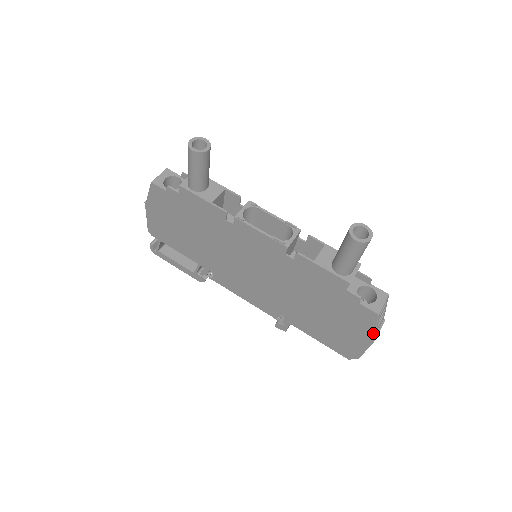
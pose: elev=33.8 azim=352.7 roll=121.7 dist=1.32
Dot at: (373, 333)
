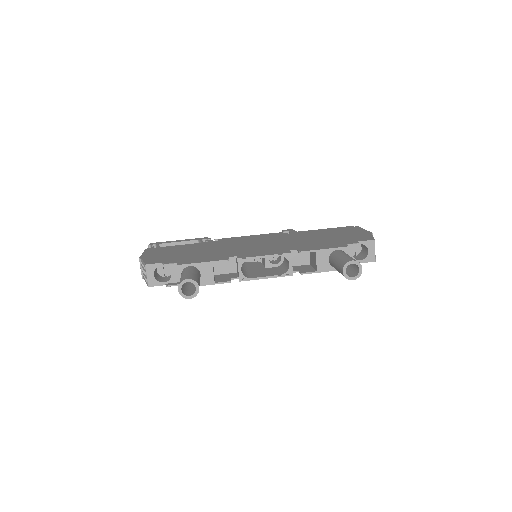
Dot at: occluded
